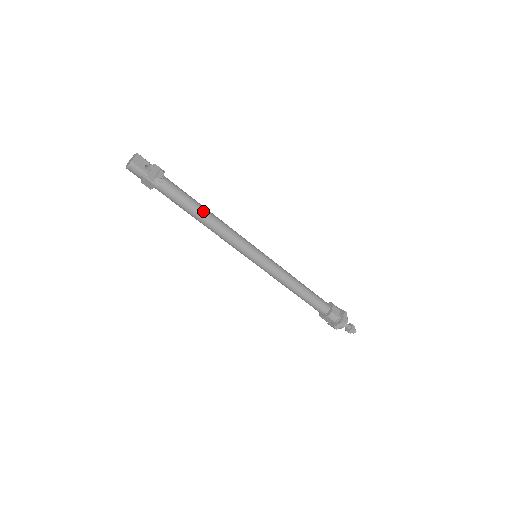
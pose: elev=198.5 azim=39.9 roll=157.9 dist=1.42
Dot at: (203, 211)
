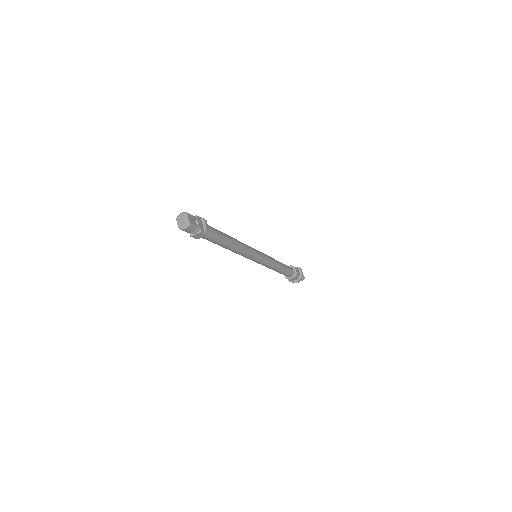
Dot at: (231, 239)
